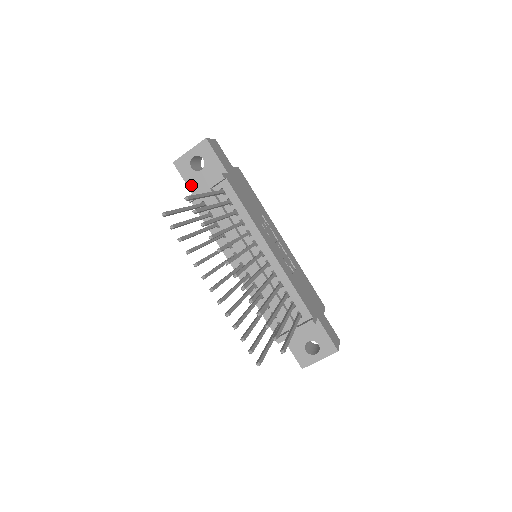
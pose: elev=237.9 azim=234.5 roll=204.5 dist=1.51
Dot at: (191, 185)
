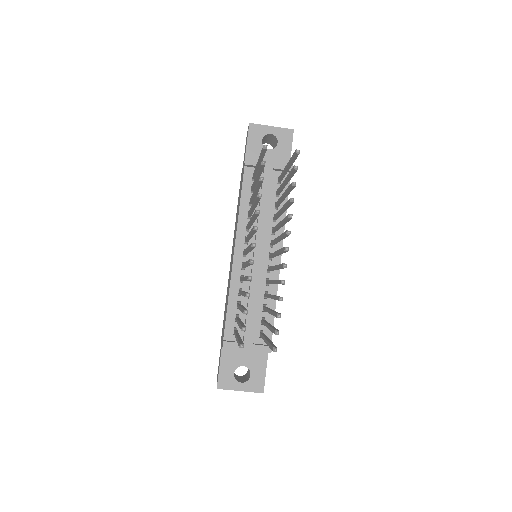
Dot at: (250, 153)
